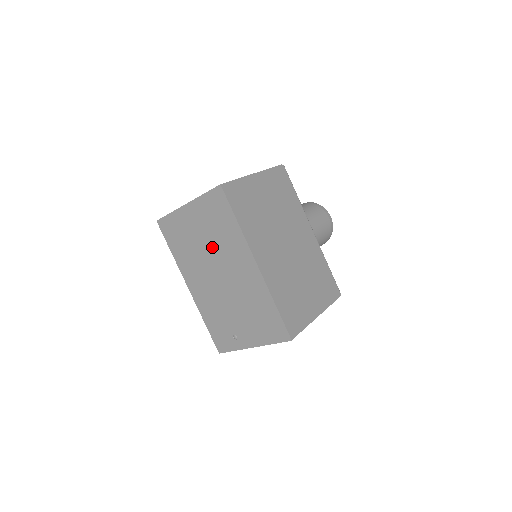
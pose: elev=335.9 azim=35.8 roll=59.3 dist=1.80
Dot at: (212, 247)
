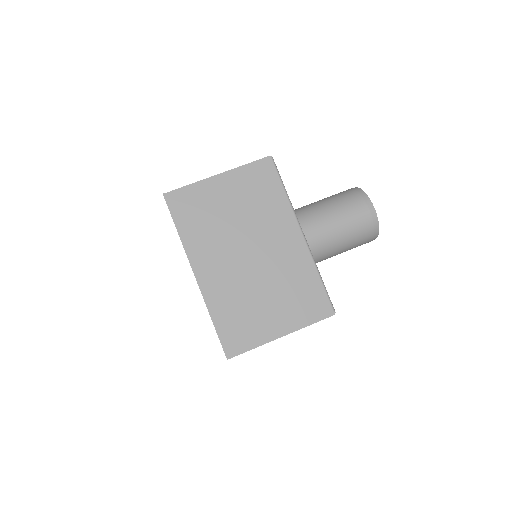
Dot at: occluded
